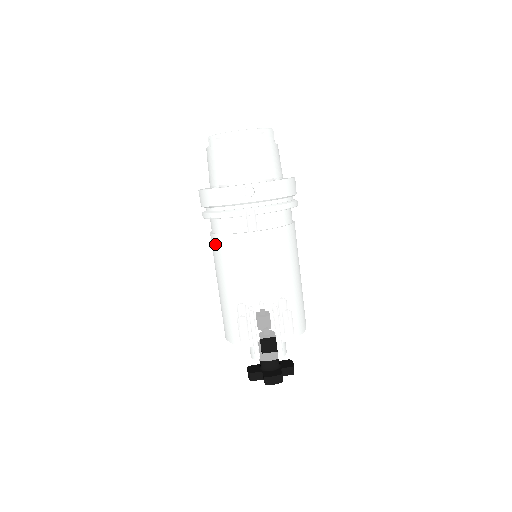
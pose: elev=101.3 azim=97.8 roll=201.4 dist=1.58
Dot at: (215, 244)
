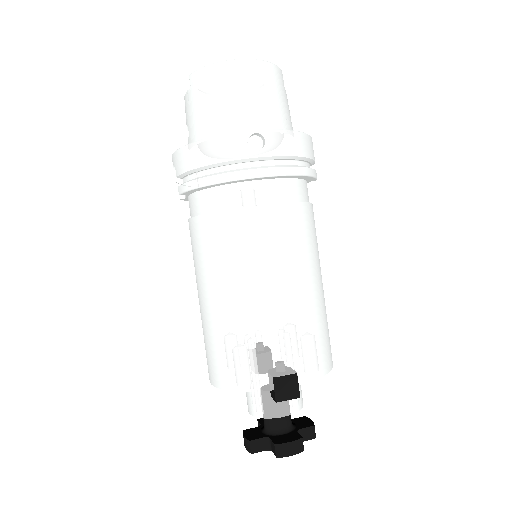
Dot at: (198, 231)
